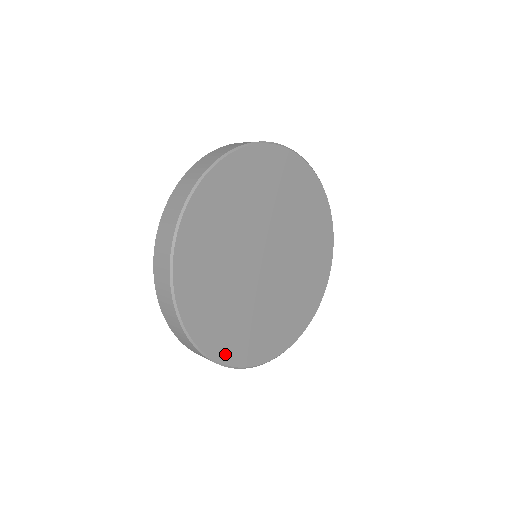
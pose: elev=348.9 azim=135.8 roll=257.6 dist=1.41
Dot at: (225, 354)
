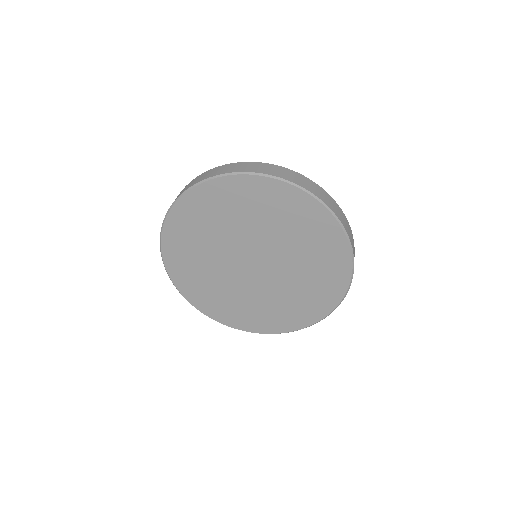
Dot at: (171, 262)
